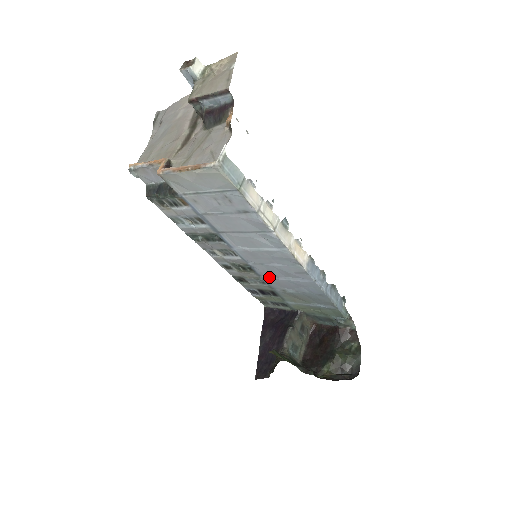
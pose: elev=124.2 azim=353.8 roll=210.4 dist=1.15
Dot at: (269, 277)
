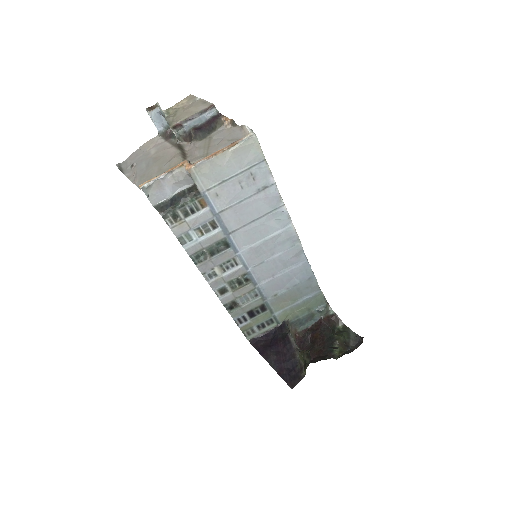
Dot at: (265, 281)
